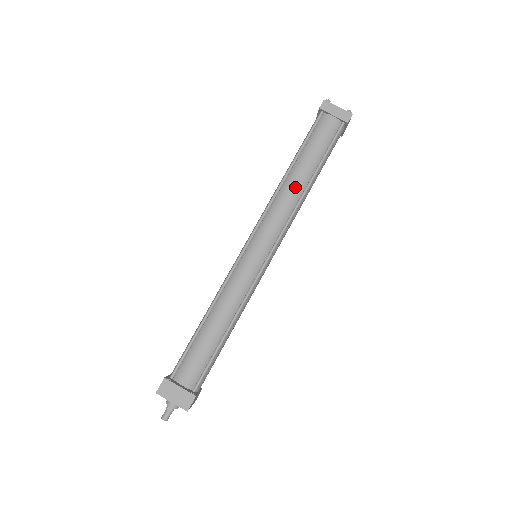
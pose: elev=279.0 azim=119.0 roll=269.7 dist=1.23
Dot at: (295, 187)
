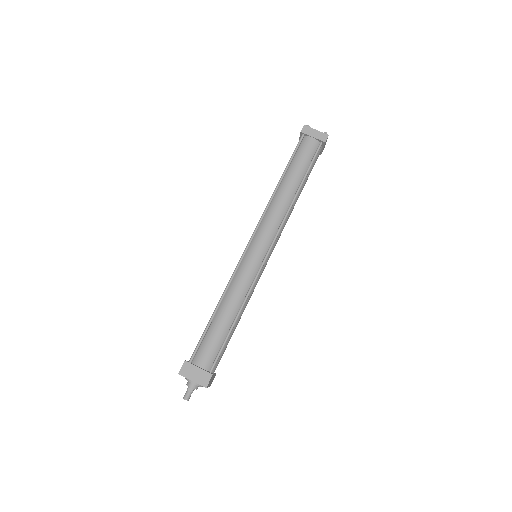
Dot at: (285, 196)
